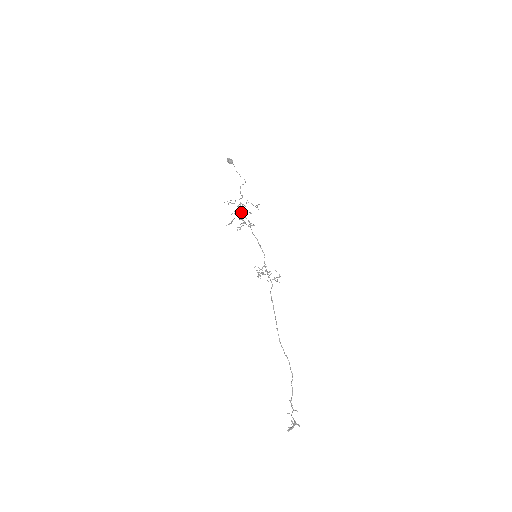
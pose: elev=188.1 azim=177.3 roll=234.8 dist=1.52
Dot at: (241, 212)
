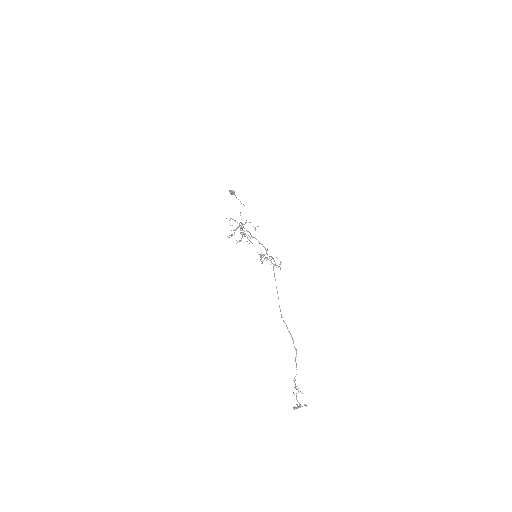
Dot at: occluded
